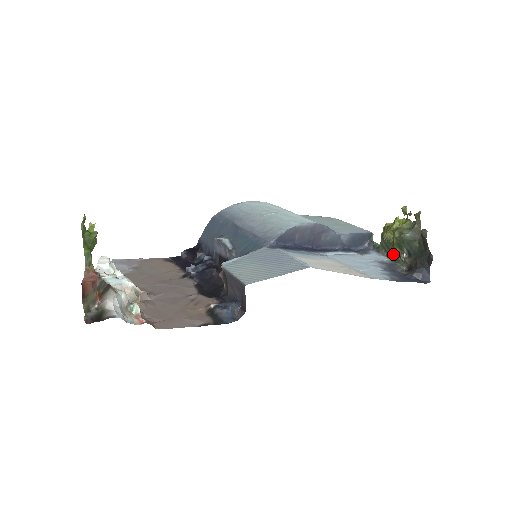
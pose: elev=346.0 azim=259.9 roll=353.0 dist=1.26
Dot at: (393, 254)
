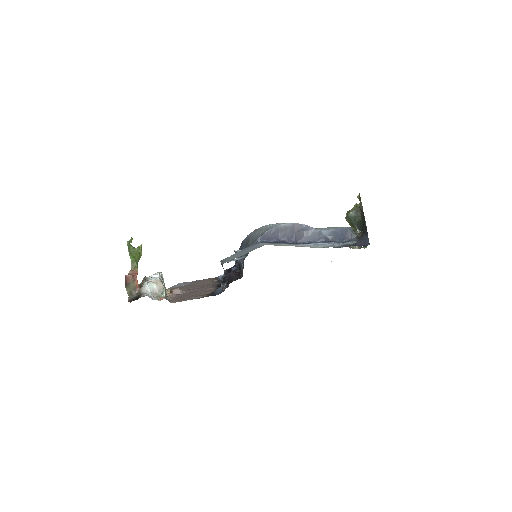
Dot at: occluded
